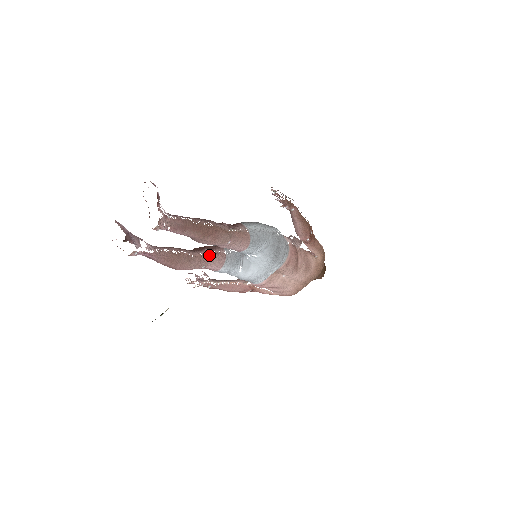
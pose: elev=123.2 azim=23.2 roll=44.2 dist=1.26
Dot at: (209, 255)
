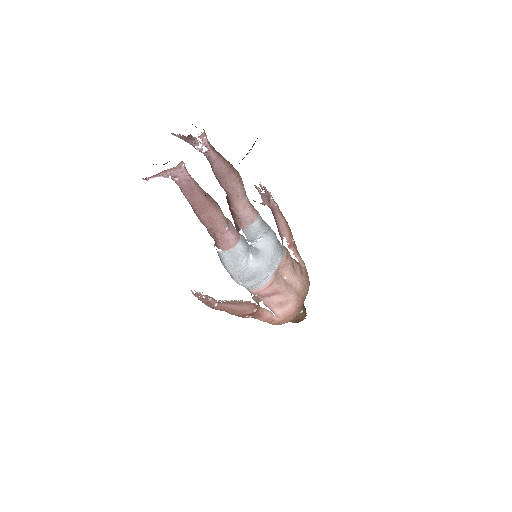
Dot at: (228, 219)
